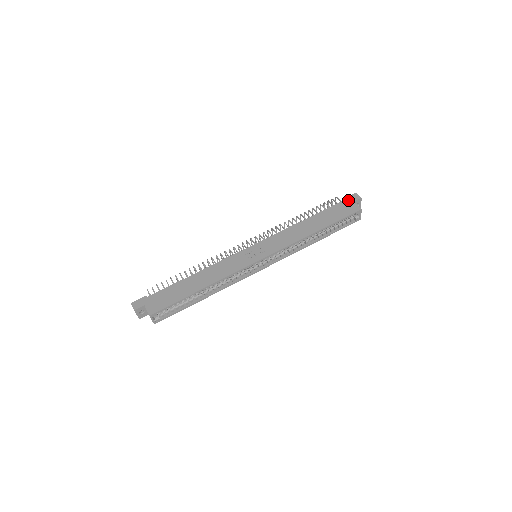
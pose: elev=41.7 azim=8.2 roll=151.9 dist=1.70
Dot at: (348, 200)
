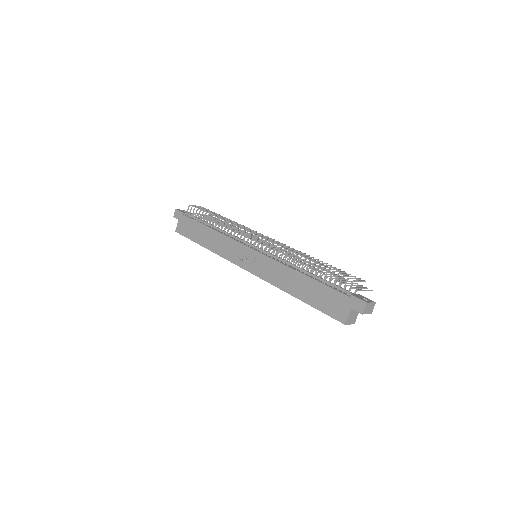
Dot at: (350, 301)
